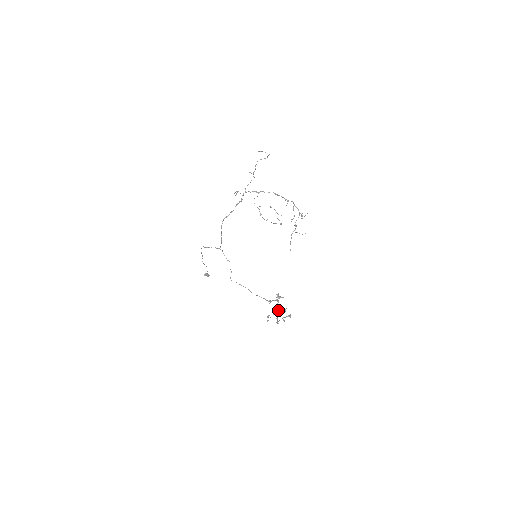
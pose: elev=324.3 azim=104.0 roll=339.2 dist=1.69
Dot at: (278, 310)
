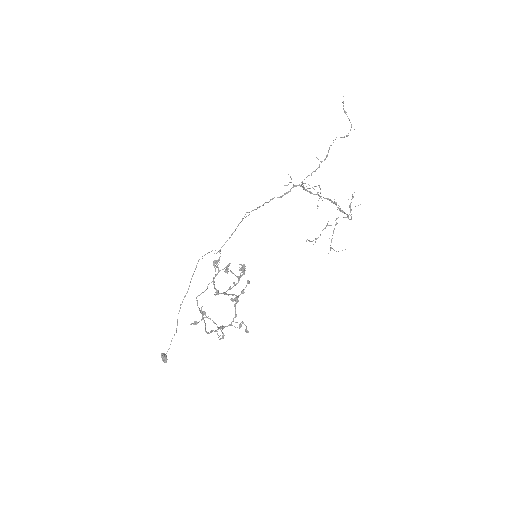
Dot at: (223, 335)
